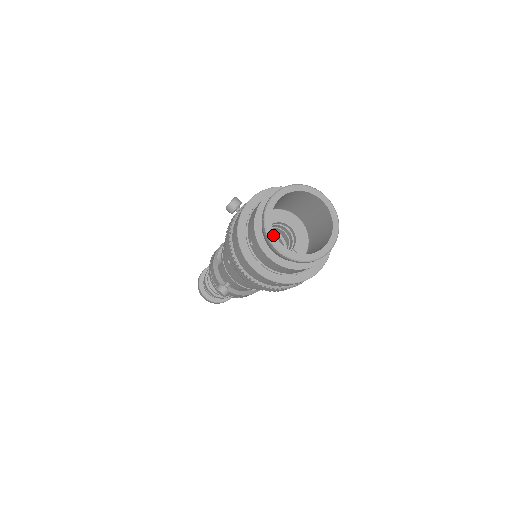
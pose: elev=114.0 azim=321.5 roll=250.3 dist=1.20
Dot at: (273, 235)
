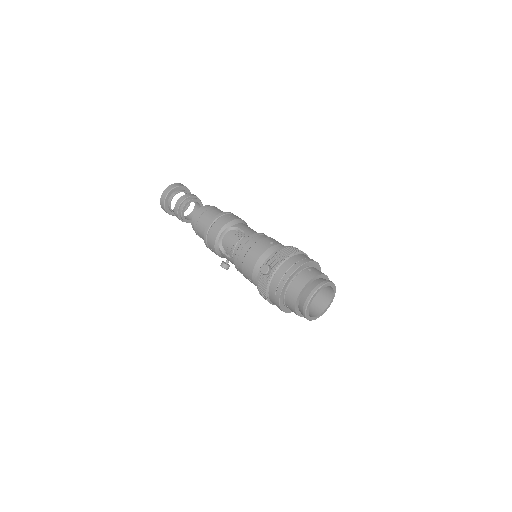
Dot at: (308, 316)
